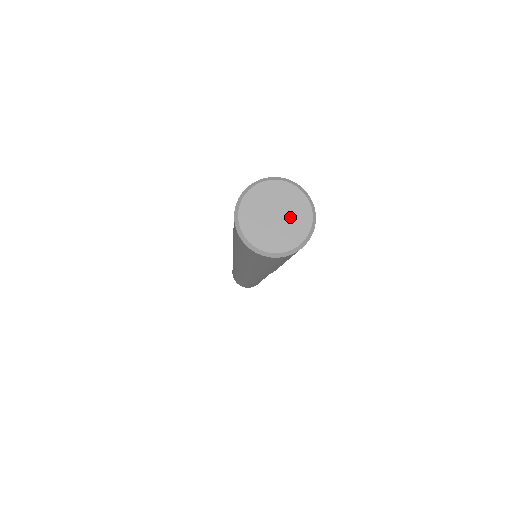
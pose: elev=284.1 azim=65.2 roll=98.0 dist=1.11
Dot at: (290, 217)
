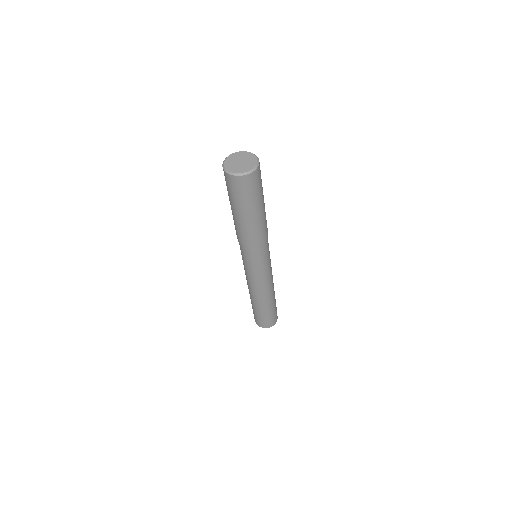
Dot at: (245, 159)
